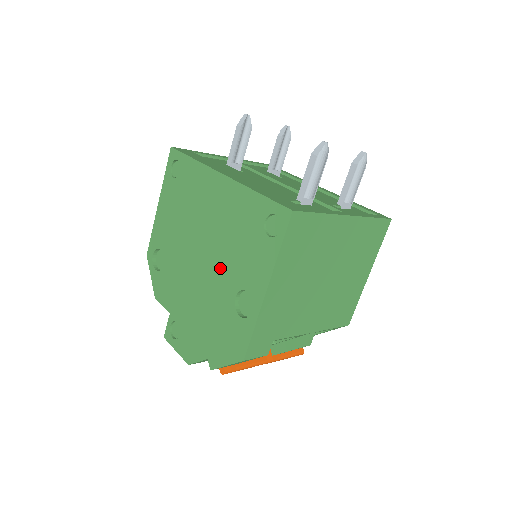
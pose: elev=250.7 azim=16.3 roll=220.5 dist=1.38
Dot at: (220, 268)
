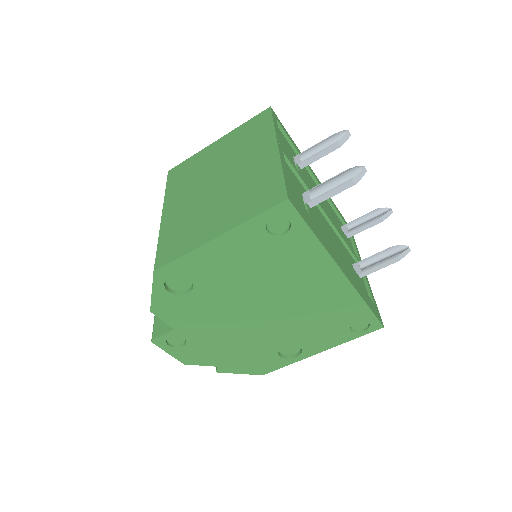
Dot at: (281, 327)
